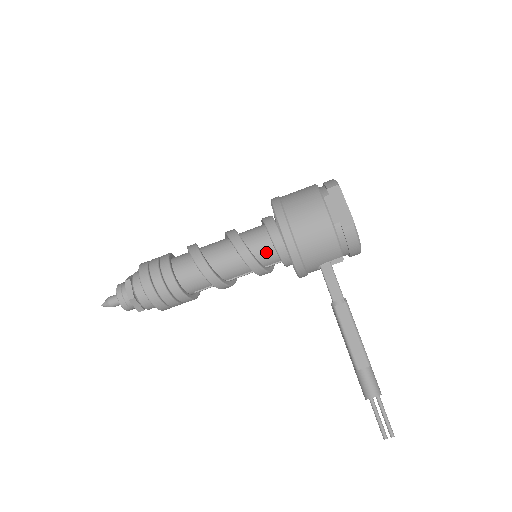
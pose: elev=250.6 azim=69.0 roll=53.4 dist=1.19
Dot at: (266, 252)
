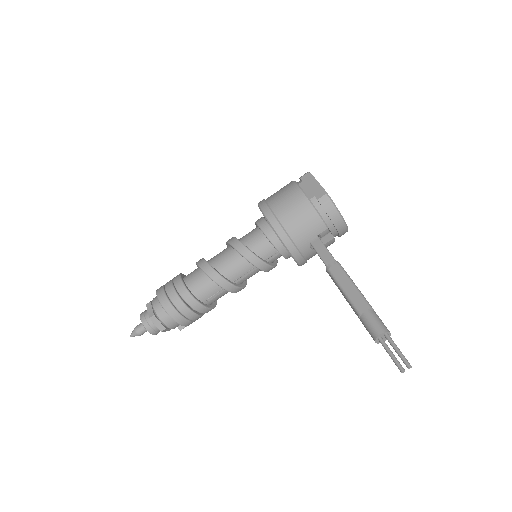
Dot at: (260, 244)
